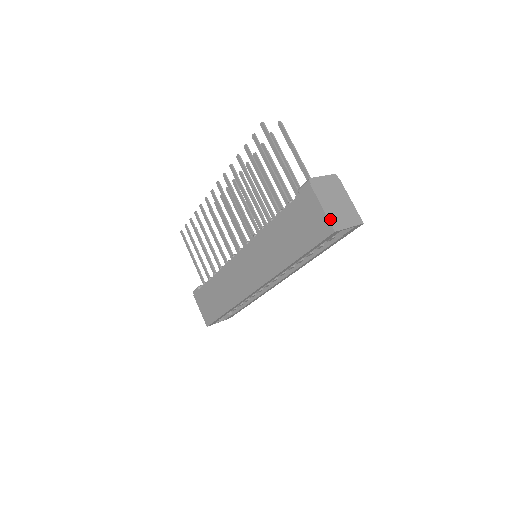
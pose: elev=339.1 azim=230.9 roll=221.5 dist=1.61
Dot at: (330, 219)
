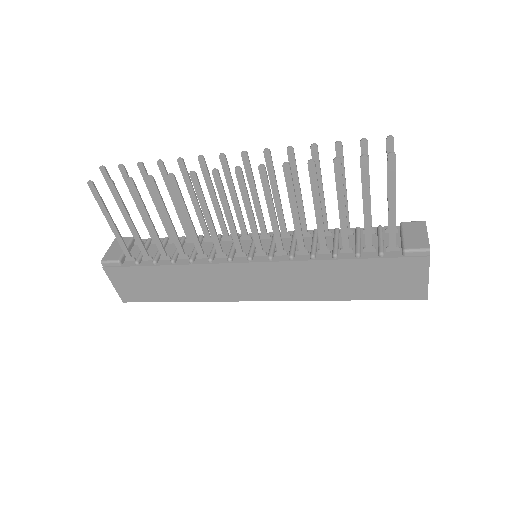
Dot at: occluded
